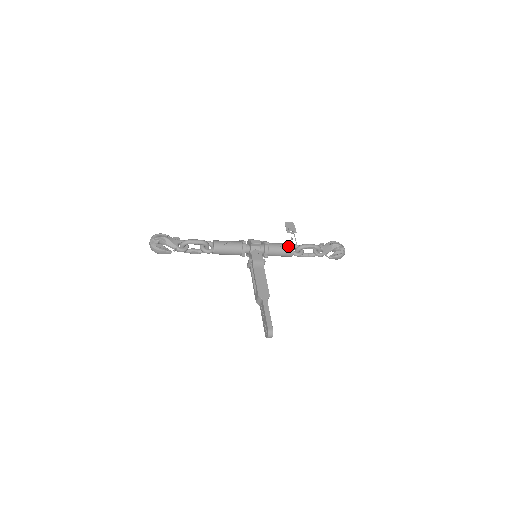
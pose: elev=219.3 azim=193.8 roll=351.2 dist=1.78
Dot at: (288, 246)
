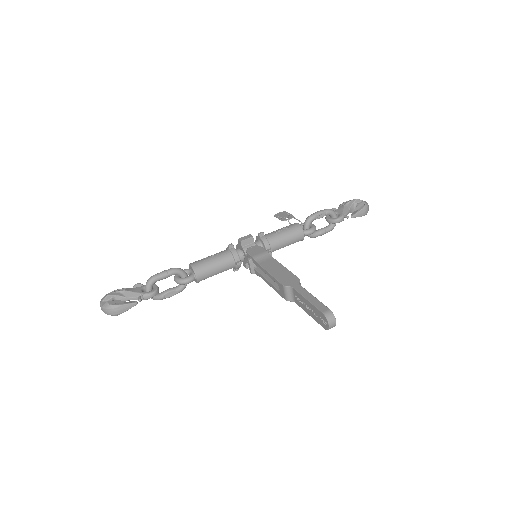
Dot at: (291, 226)
